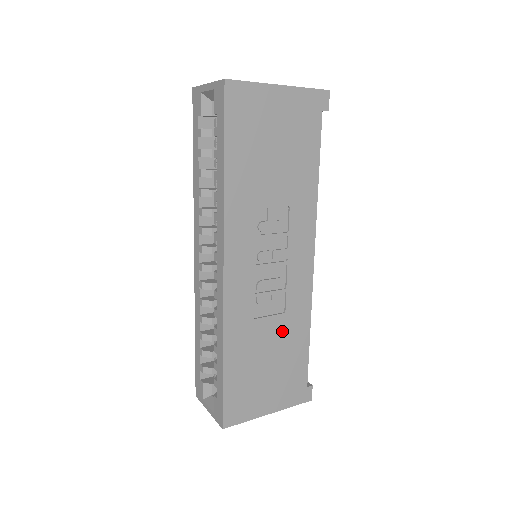
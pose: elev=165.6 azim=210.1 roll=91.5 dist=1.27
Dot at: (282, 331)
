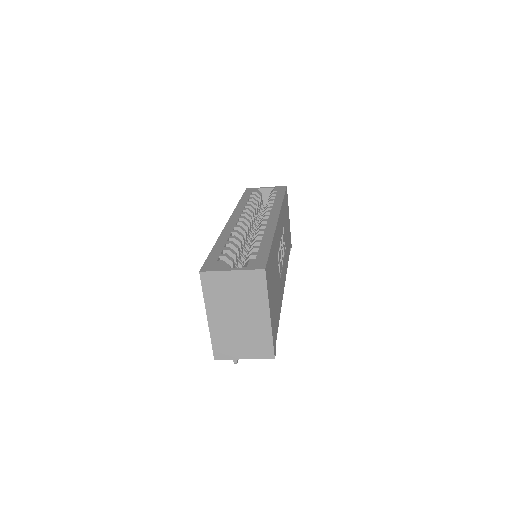
Dot at: (278, 286)
